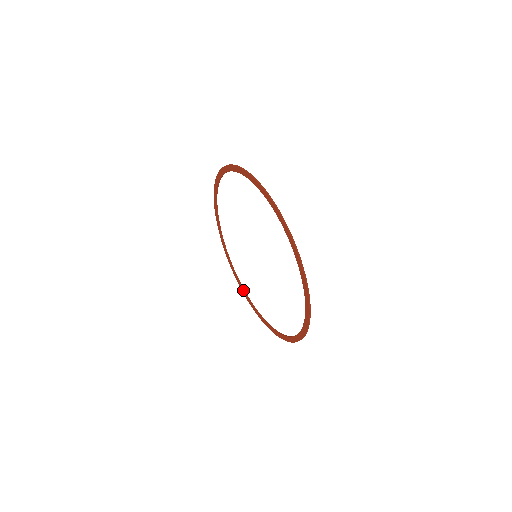
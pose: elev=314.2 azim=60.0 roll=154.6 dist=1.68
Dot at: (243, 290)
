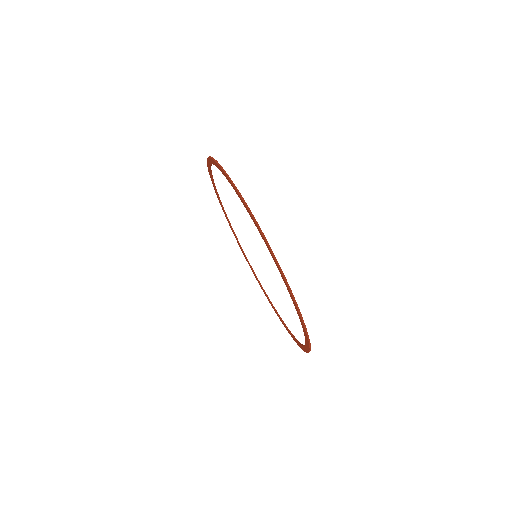
Dot at: (260, 286)
